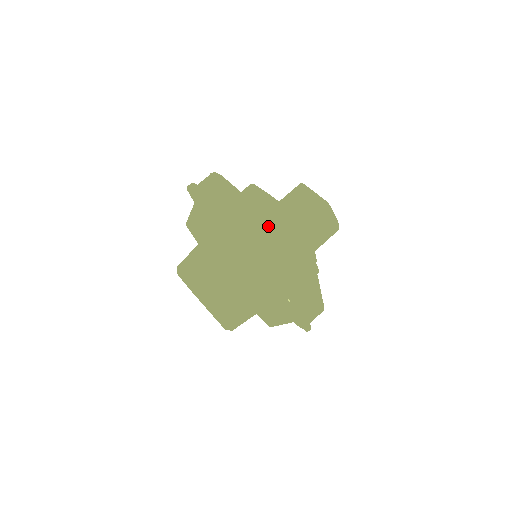
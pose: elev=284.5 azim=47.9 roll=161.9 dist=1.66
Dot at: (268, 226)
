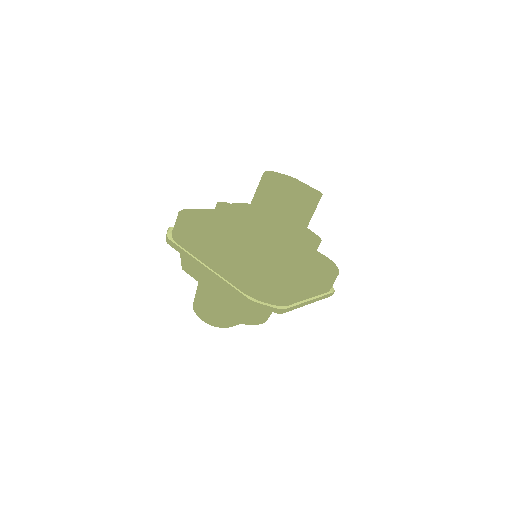
Dot at: (236, 268)
